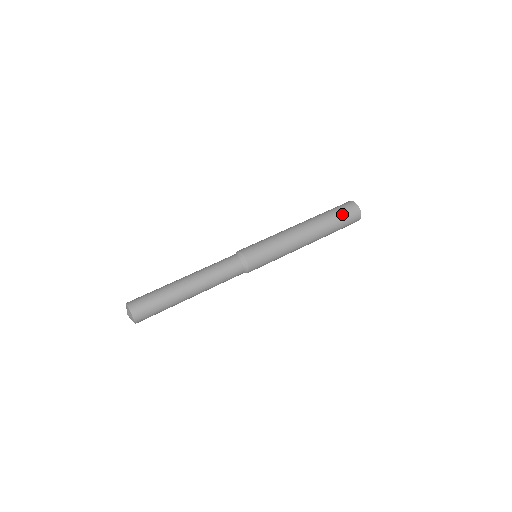
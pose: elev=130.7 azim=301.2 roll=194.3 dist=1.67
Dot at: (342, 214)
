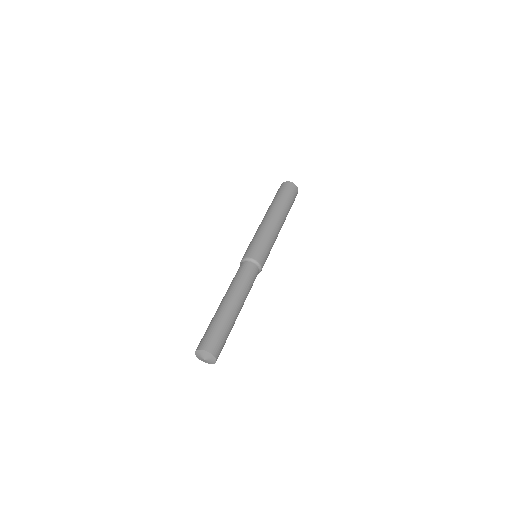
Dot at: (281, 192)
